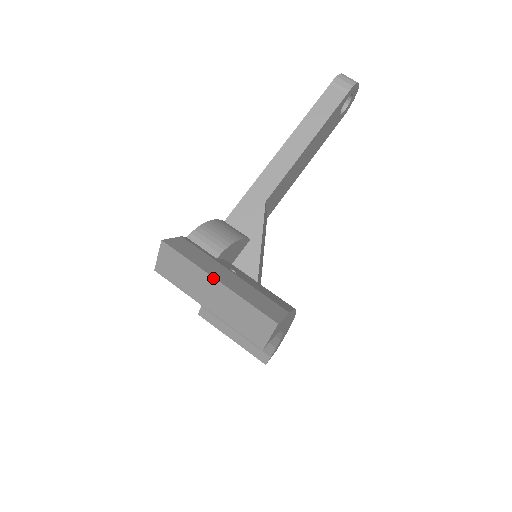
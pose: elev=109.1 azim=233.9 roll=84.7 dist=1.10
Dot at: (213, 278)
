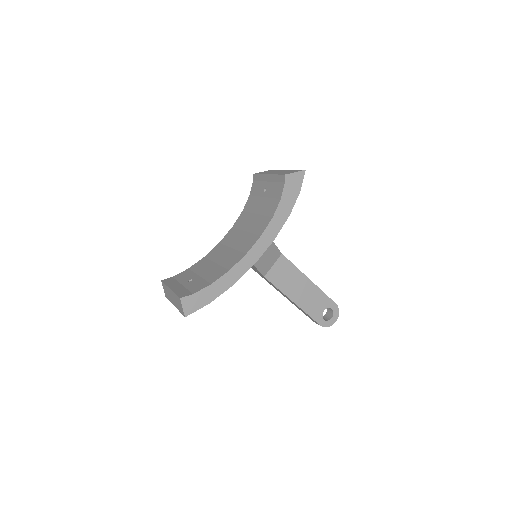
Dot at: occluded
